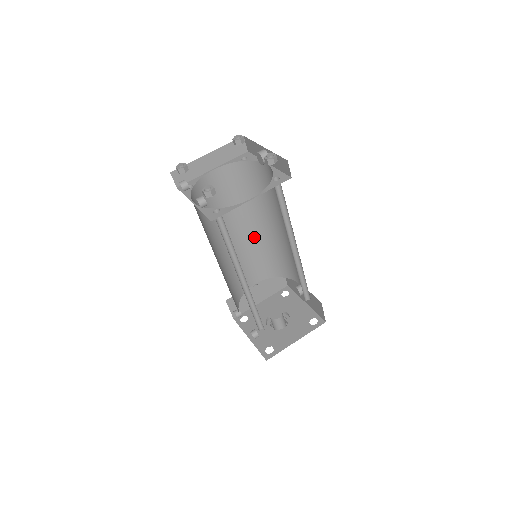
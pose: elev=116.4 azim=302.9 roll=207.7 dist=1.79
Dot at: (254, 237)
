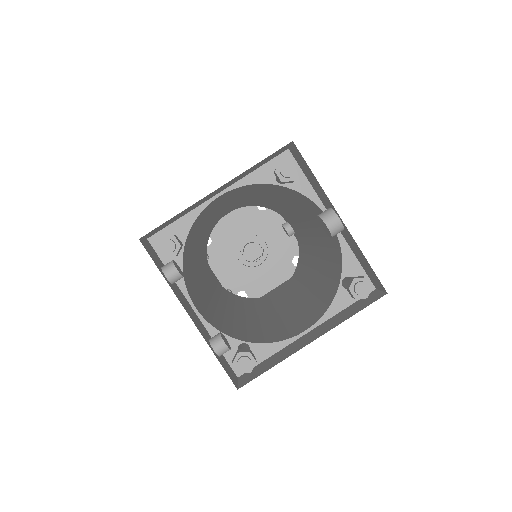
Dot at: (248, 200)
